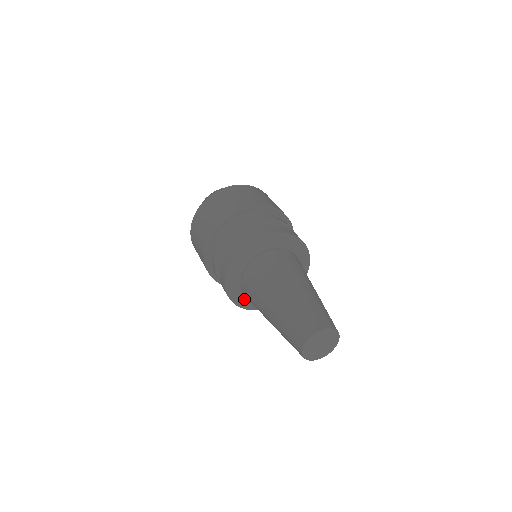
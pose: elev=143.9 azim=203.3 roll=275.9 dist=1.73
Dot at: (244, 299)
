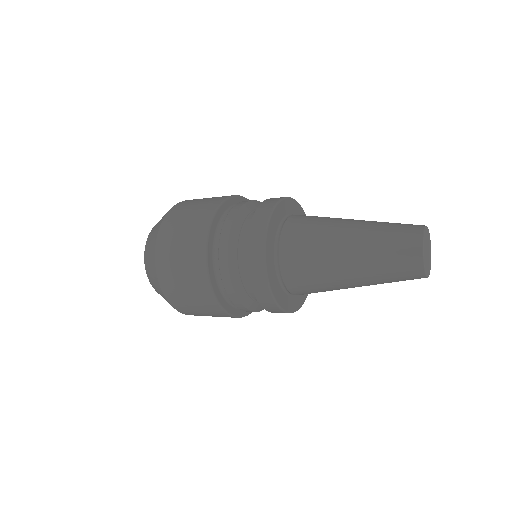
Dot at: (285, 298)
